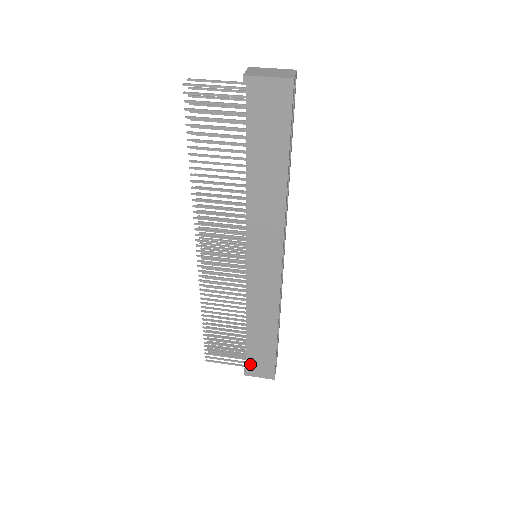
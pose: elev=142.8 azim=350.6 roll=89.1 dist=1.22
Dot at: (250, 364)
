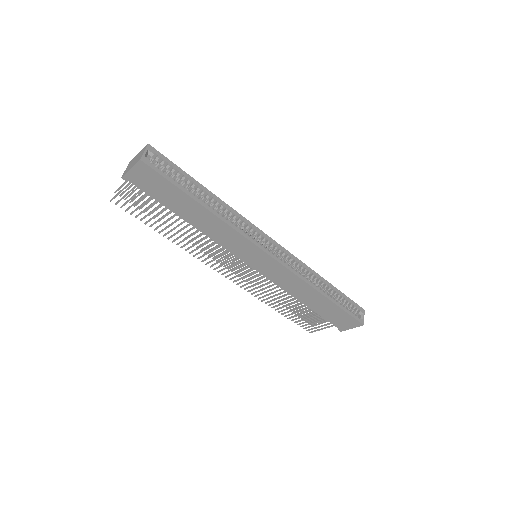
Dot at: (335, 323)
